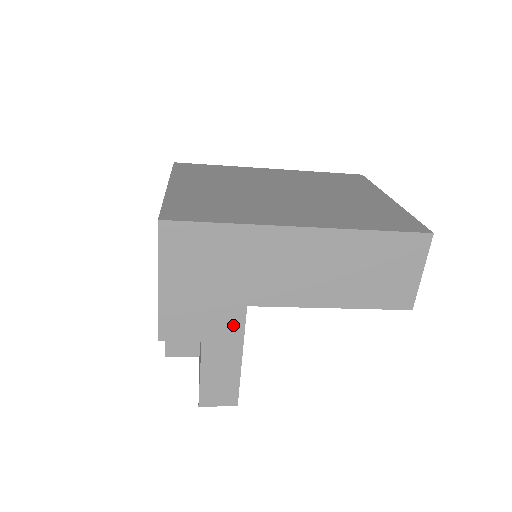
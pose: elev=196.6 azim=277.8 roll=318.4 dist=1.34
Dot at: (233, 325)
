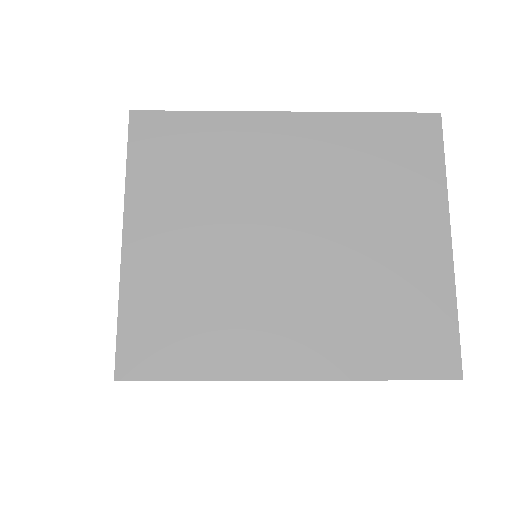
Dot at: occluded
